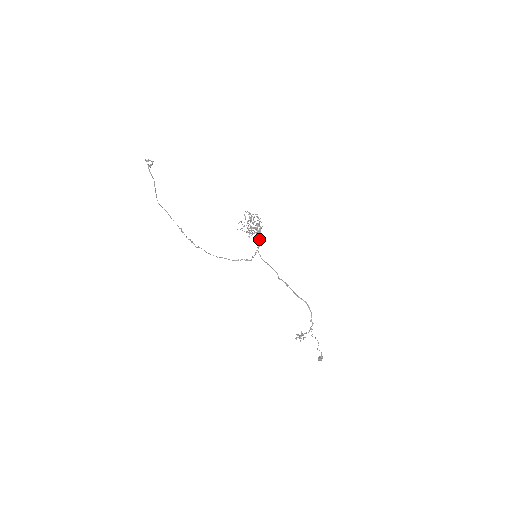
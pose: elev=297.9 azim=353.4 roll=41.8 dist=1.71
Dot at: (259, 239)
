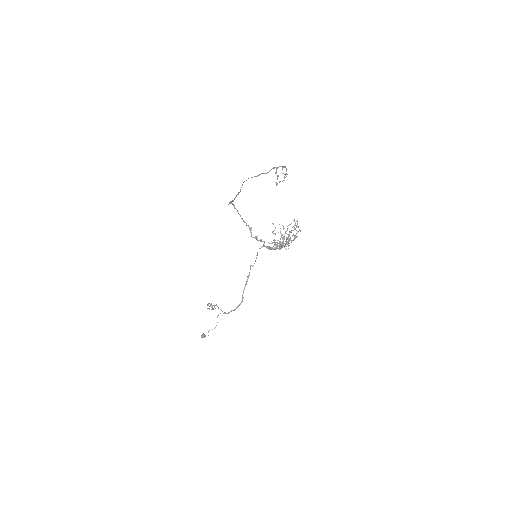
Dot at: (275, 249)
